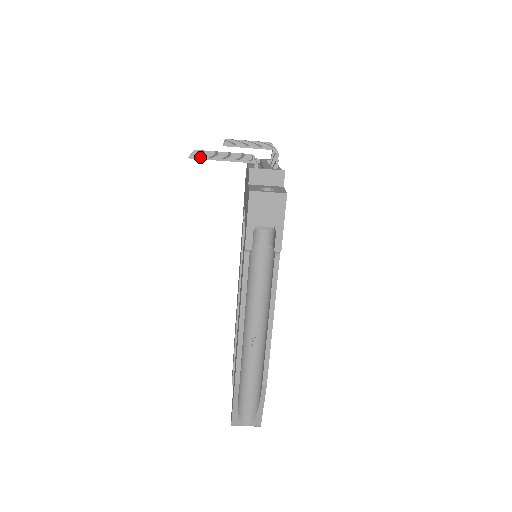
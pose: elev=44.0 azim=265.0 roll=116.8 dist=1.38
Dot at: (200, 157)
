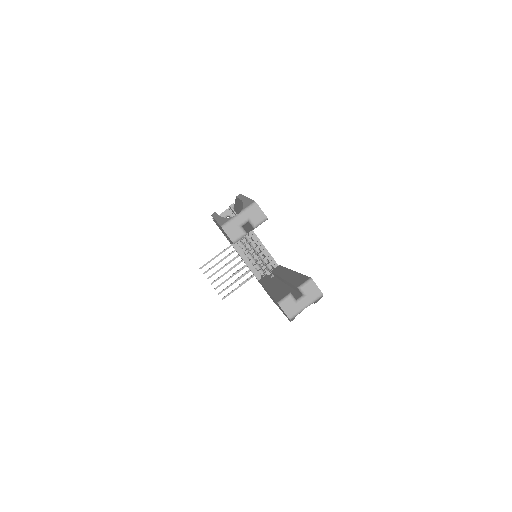
Dot at: (205, 264)
